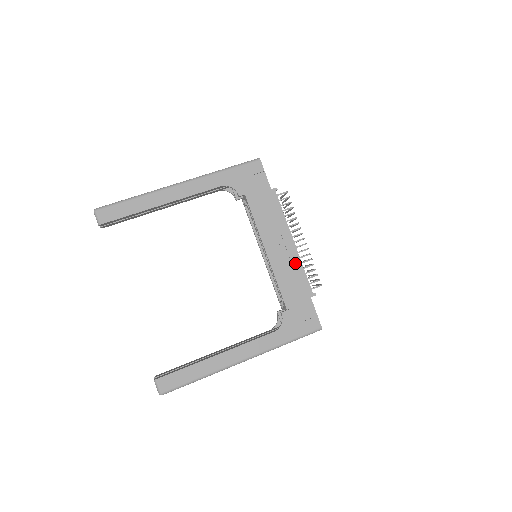
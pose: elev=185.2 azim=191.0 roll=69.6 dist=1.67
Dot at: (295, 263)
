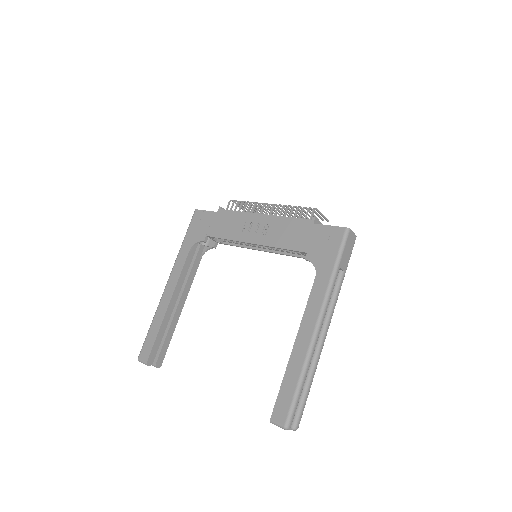
Dot at: (277, 222)
